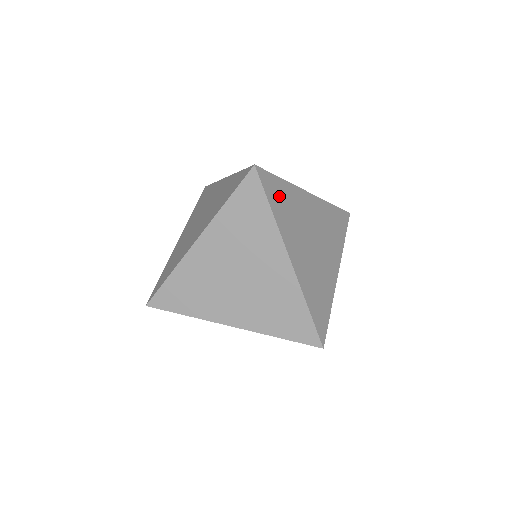
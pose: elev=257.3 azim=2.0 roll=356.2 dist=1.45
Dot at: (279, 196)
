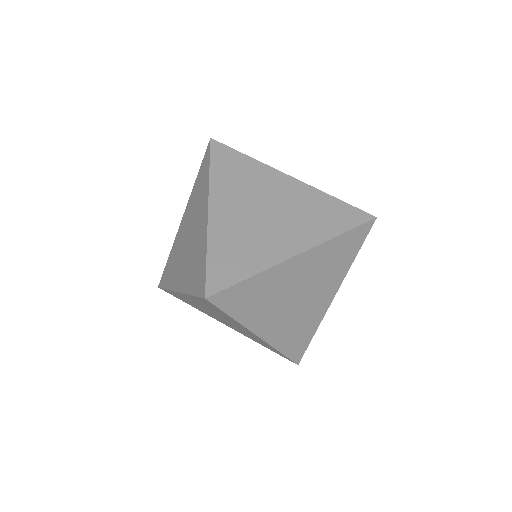
Dot at: occluded
